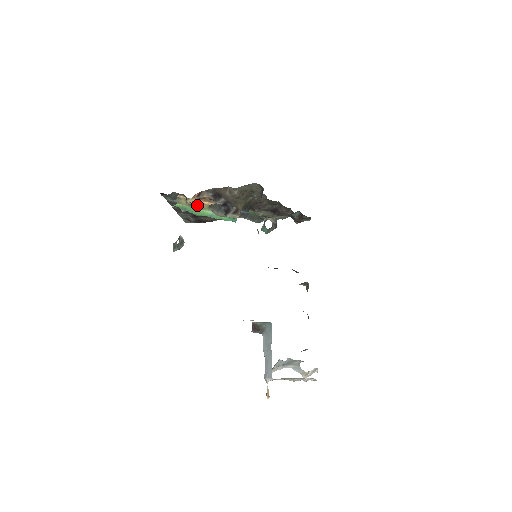
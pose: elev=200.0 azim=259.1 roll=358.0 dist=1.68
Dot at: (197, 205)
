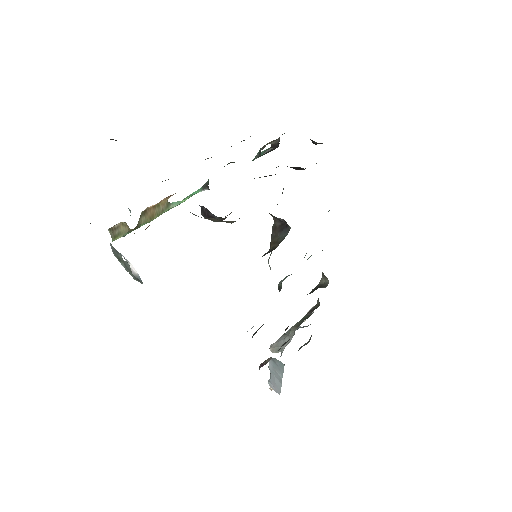
Dot at: (148, 216)
